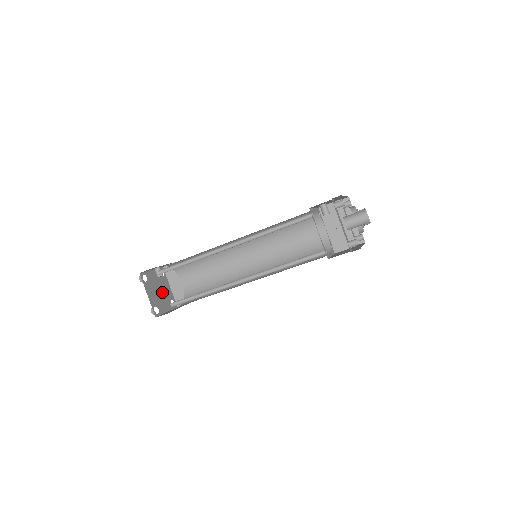
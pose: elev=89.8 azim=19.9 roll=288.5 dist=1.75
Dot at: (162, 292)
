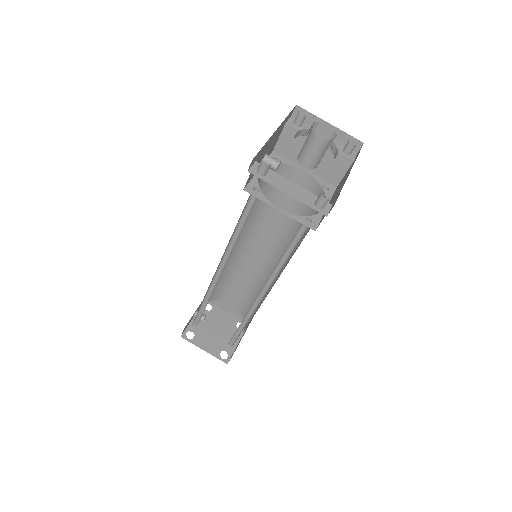
Dot at: (220, 328)
